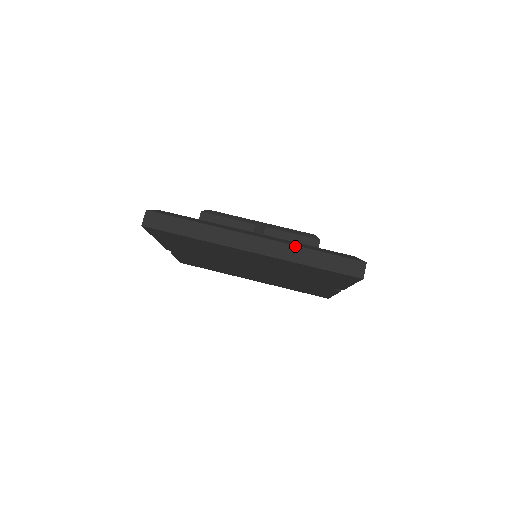
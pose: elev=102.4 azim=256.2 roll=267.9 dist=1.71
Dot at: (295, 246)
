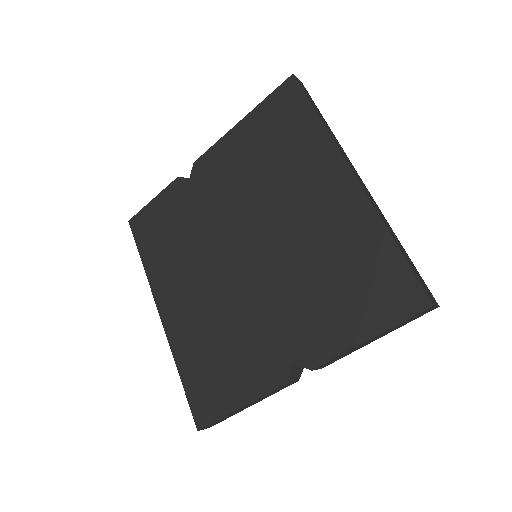
Dot at: occluded
